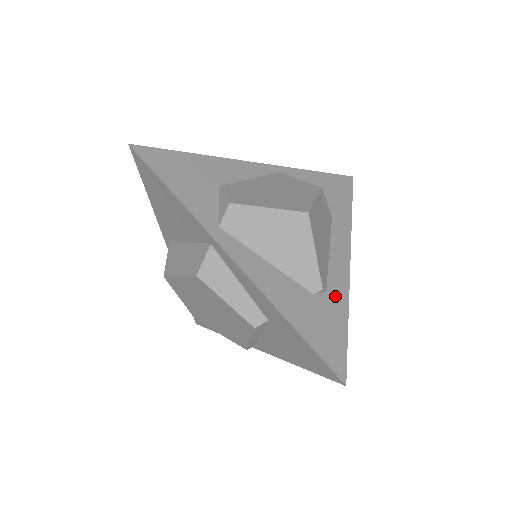
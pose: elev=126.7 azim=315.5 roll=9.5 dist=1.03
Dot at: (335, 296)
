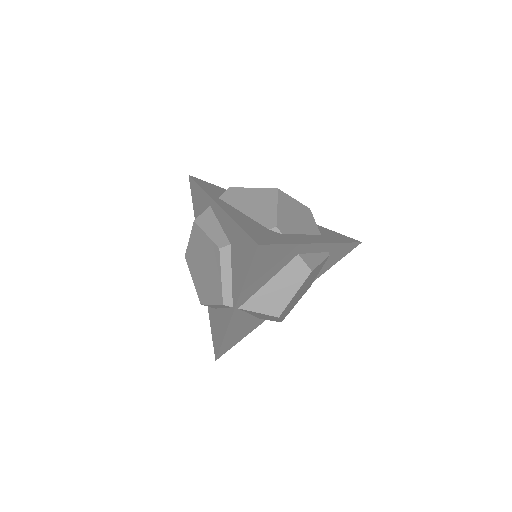
Dot at: (289, 238)
